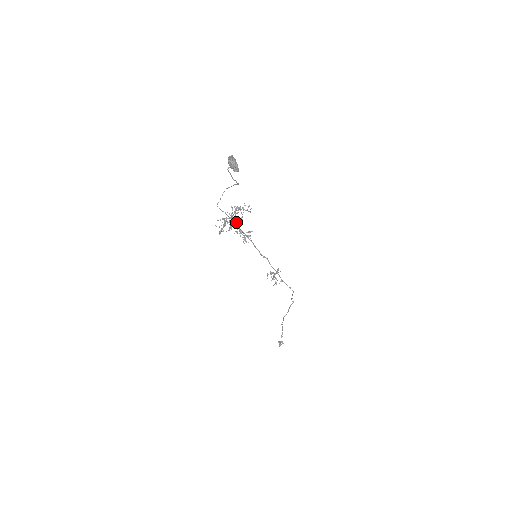
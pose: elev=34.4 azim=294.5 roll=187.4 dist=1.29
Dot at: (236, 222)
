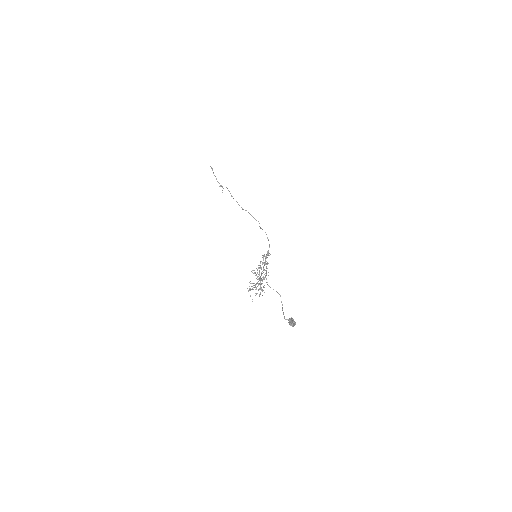
Dot at: occluded
